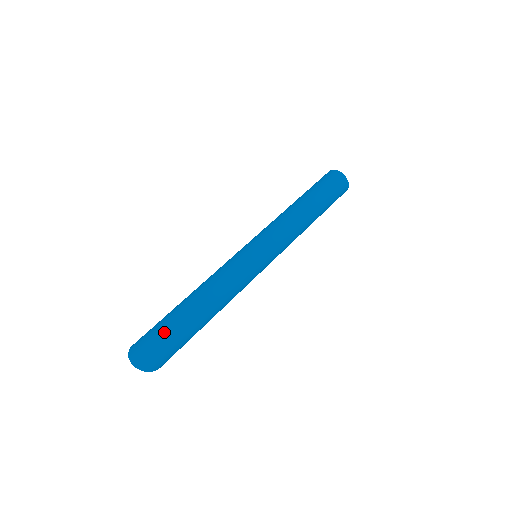
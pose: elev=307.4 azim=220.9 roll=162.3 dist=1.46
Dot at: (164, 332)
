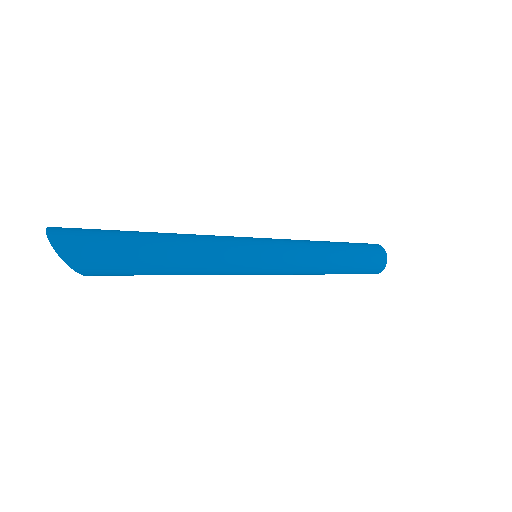
Dot at: (108, 233)
